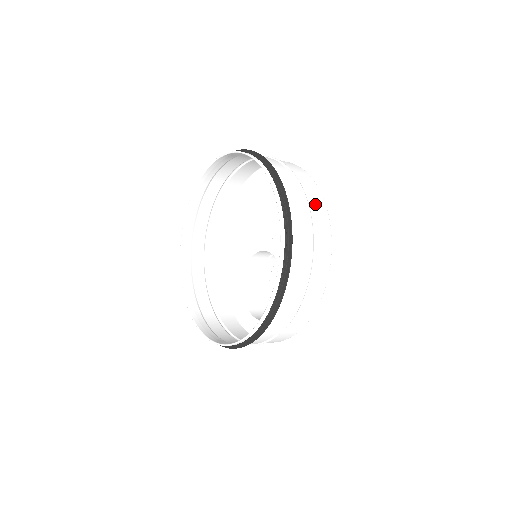
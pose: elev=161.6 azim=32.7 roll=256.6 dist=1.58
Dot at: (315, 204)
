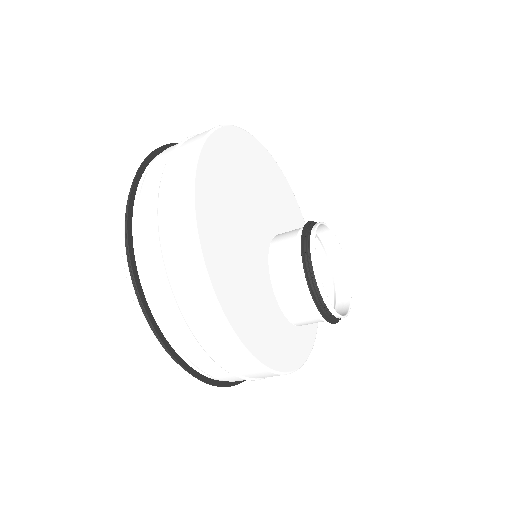
Dot at: (180, 257)
